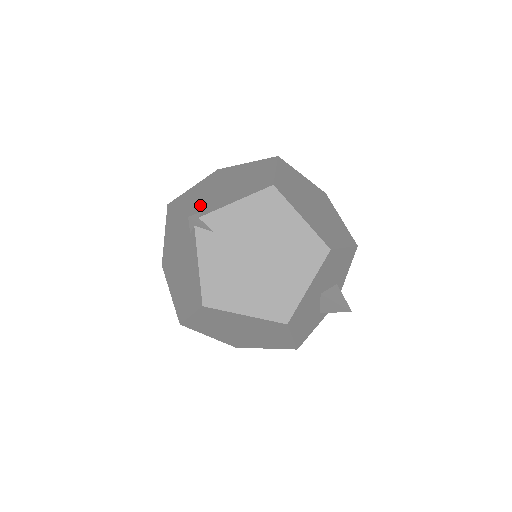
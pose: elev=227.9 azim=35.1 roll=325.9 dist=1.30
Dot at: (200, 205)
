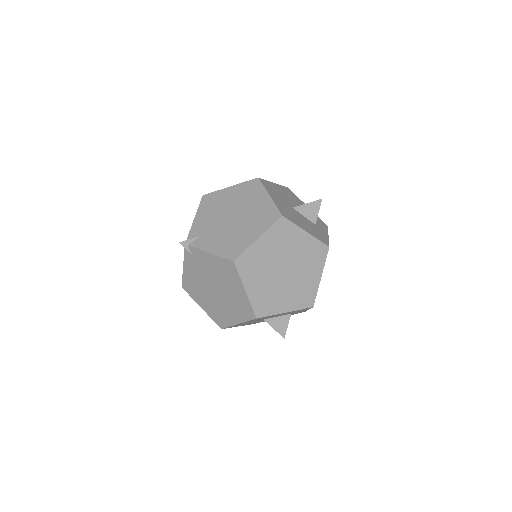
Dot at: occluded
